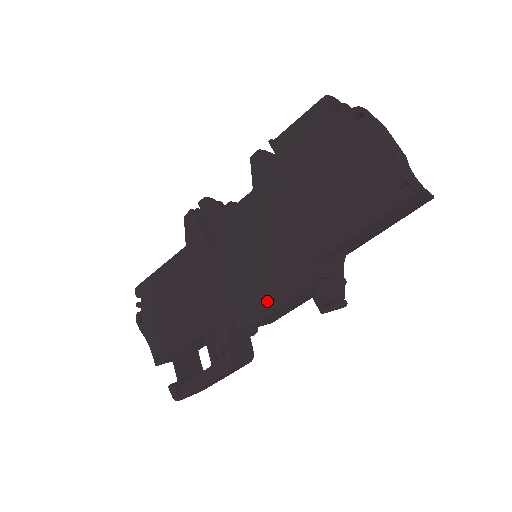
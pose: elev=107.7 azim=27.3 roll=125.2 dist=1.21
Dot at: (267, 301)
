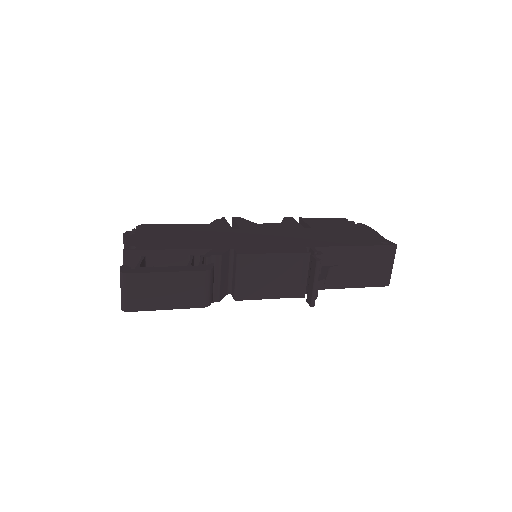
Dot at: (271, 249)
